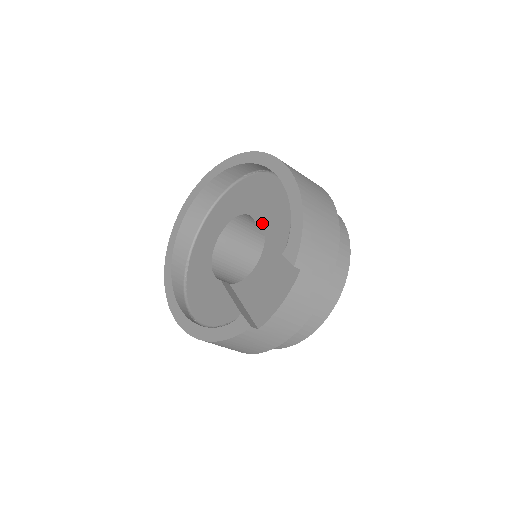
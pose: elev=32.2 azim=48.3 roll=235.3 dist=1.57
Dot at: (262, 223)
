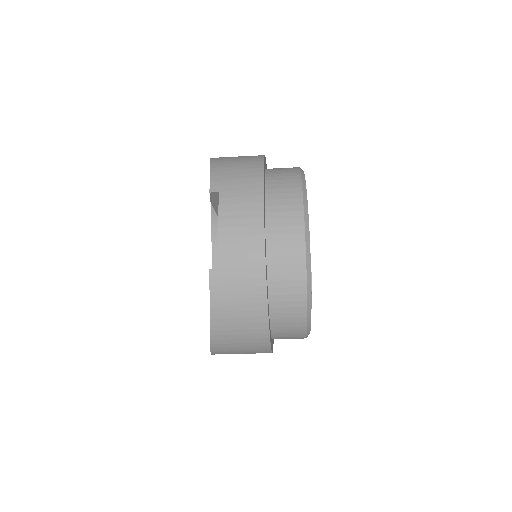
Dot at: occluded
